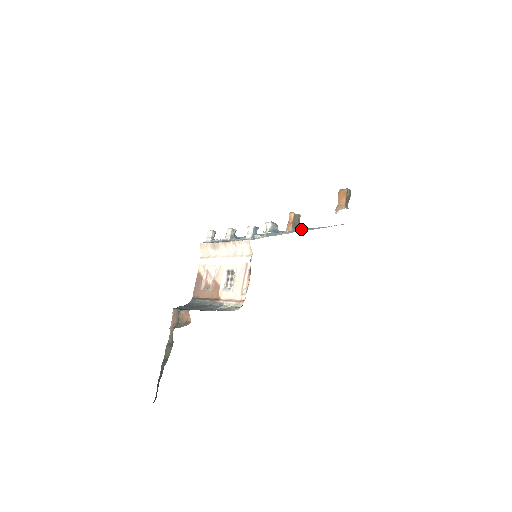
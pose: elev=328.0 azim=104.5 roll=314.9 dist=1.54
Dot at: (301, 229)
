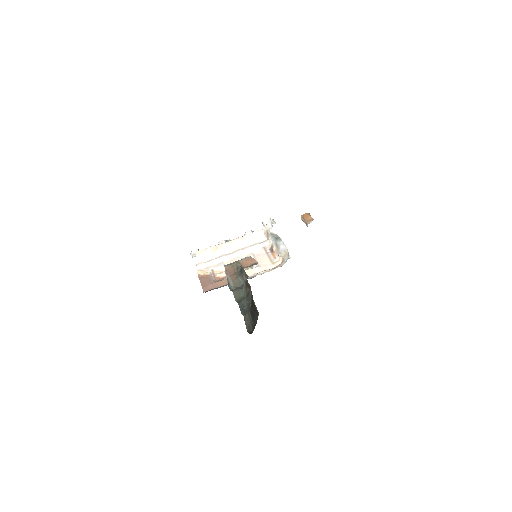
Dot at: occluded
